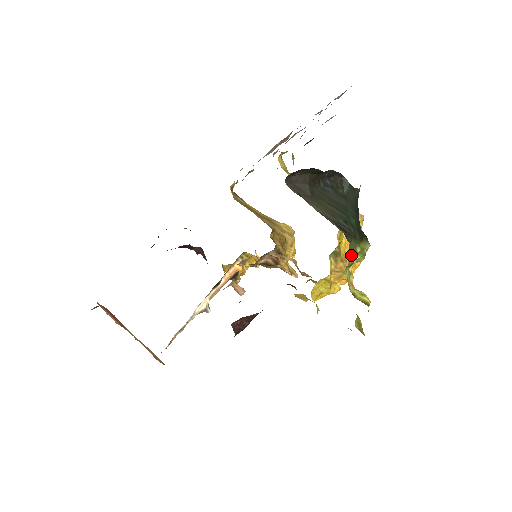
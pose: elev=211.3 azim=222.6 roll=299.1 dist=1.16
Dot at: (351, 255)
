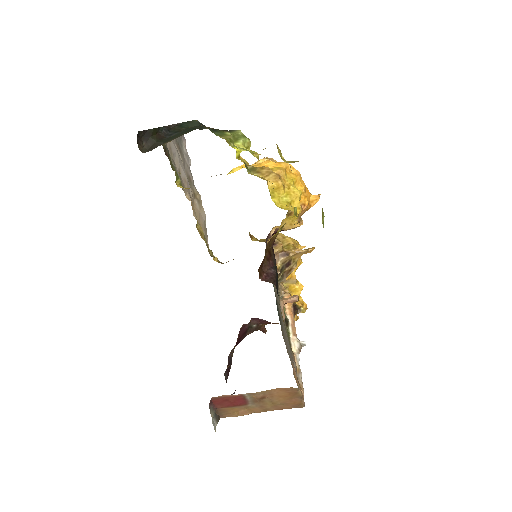
Dot at: (224, 137)
